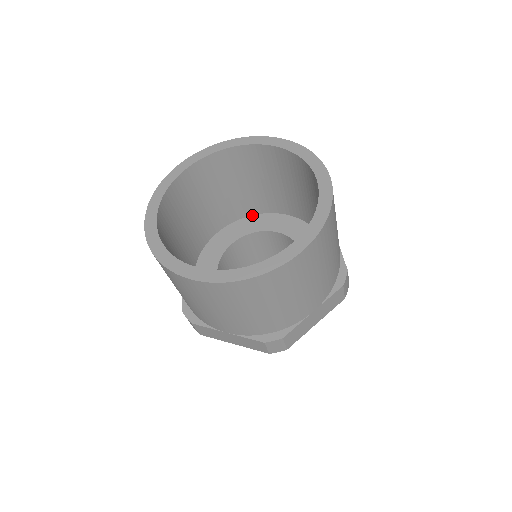
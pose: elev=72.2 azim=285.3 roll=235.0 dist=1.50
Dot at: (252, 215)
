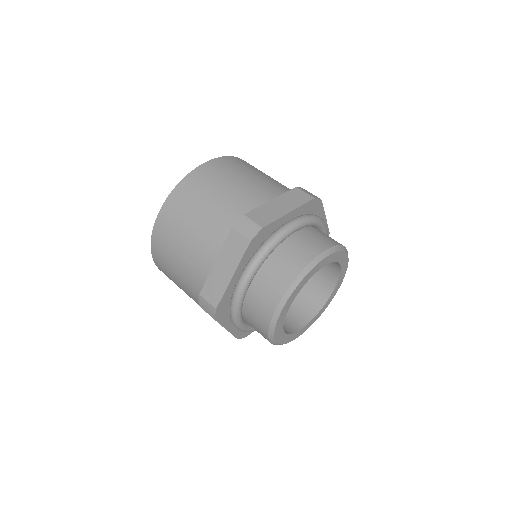
Dot at: occluded
